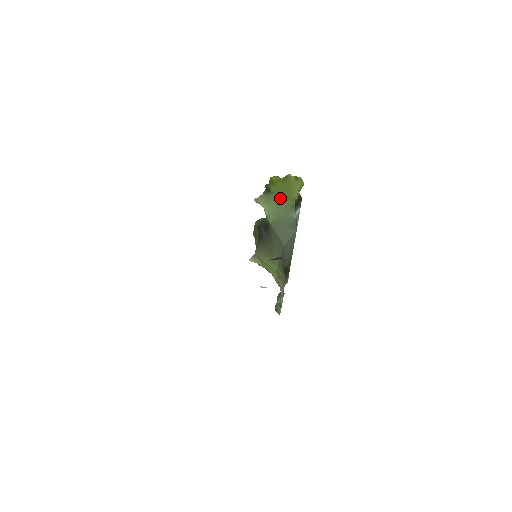
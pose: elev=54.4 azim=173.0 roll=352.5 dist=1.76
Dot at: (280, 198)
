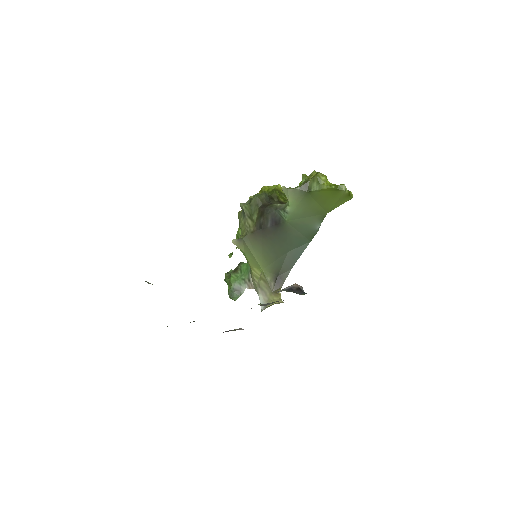
Dot at: (315, 202)
